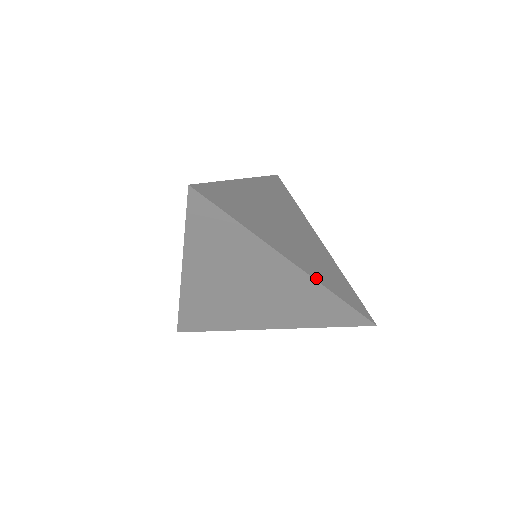
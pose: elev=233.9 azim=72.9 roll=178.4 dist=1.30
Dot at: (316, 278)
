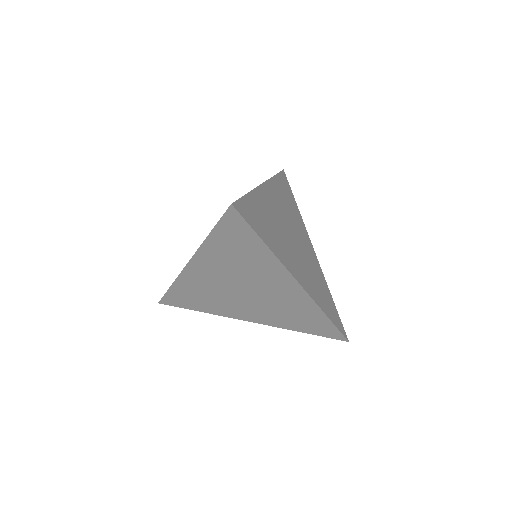
Dot at: (313, 298)
